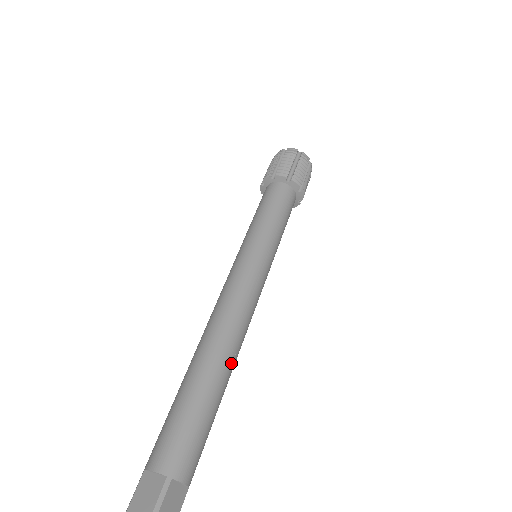
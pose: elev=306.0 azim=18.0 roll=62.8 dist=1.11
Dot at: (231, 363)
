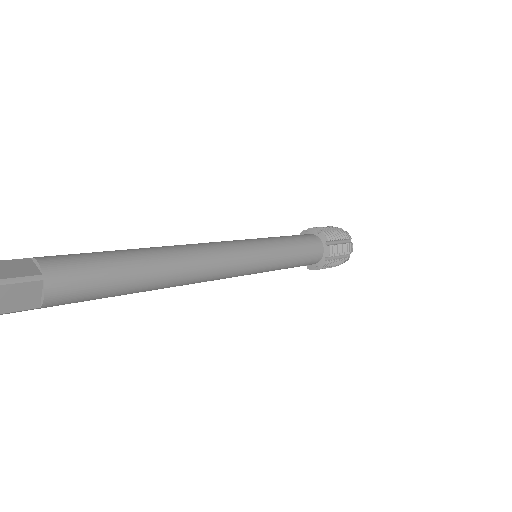
Dot at: (167, 280)
